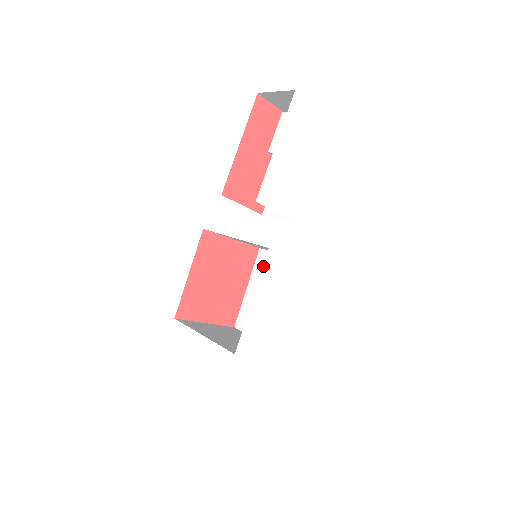
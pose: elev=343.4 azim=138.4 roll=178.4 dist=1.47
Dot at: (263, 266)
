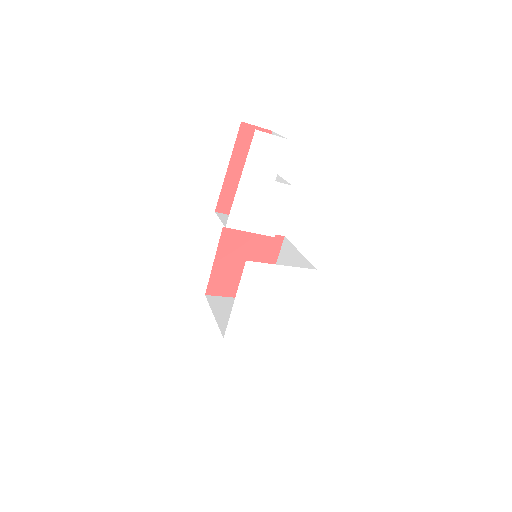
Dot at: (242, 274)
